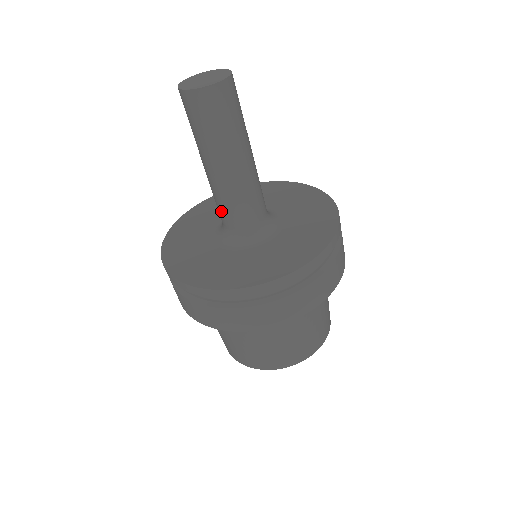
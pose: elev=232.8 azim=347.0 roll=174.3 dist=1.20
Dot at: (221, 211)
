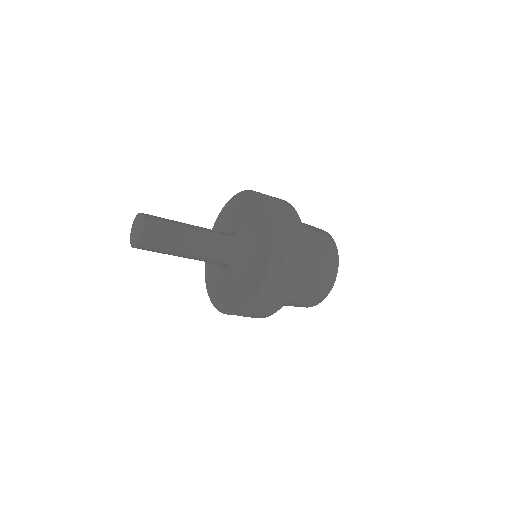
Dot at: occluded
